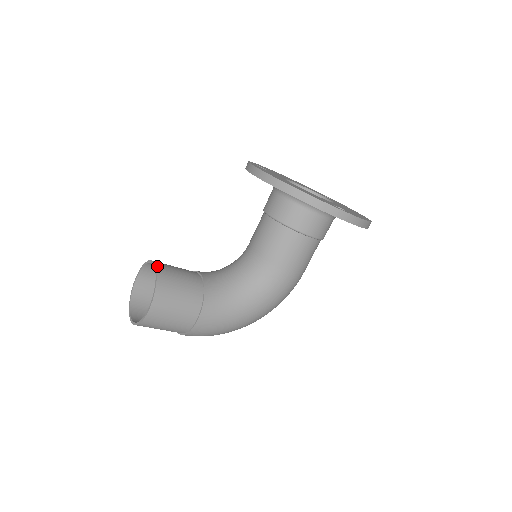
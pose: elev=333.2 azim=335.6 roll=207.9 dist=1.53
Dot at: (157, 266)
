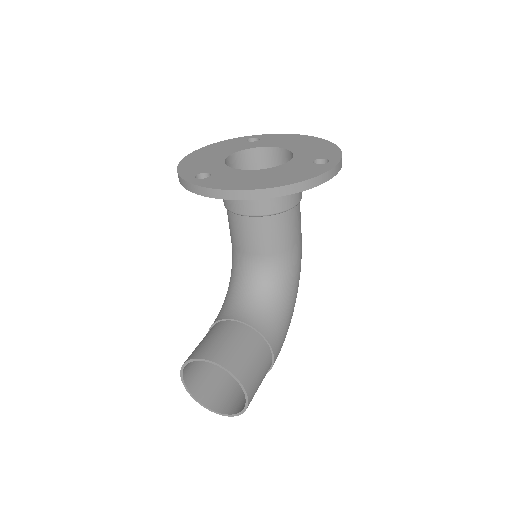
Dot at: (214, 360)
